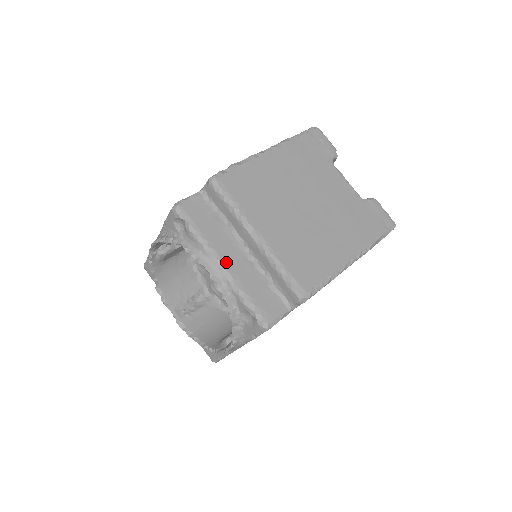
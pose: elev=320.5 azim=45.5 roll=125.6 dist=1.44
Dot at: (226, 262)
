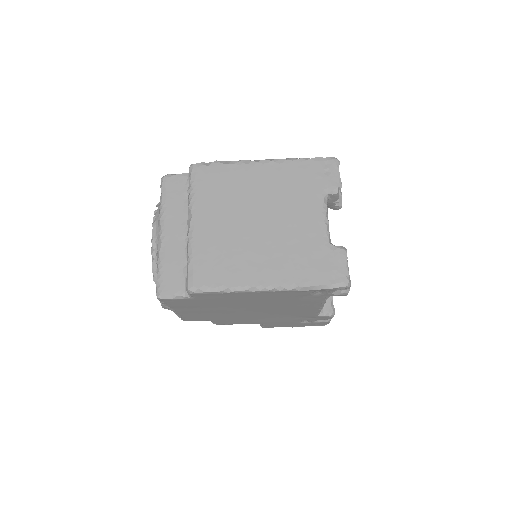
Dot at: (166, 233)
